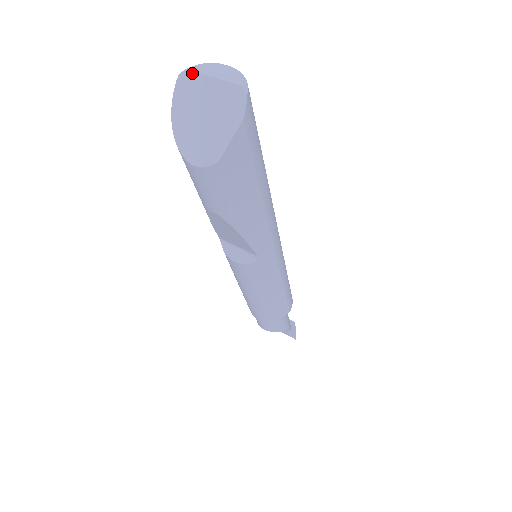
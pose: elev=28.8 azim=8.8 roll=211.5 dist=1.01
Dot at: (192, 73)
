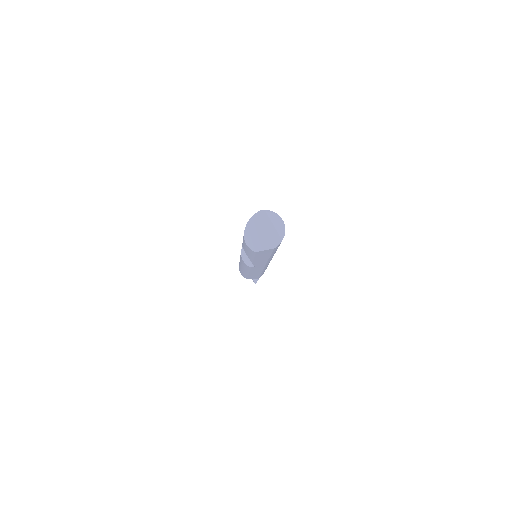
Dot at: (267, 215)
